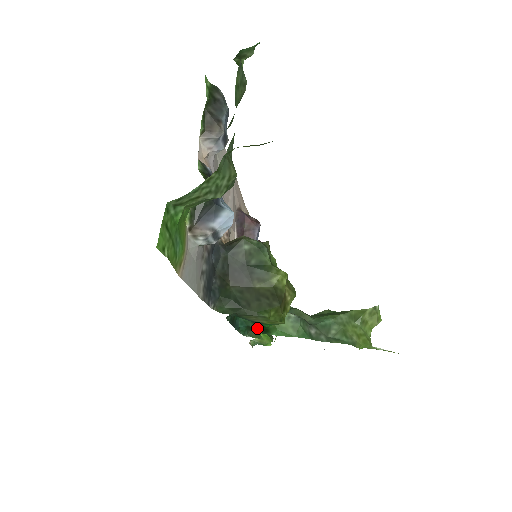
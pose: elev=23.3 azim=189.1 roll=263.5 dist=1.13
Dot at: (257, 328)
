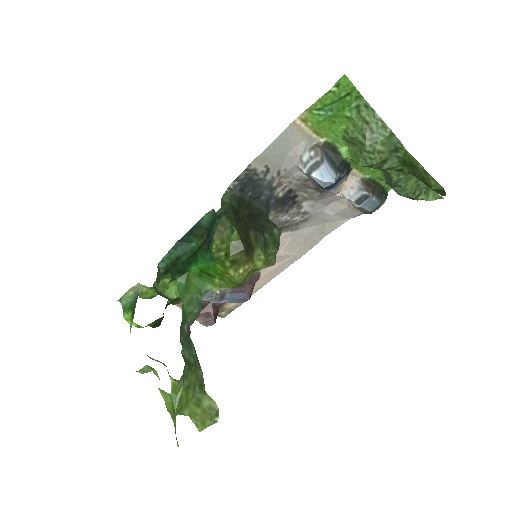
Dot at: (181, 264)
